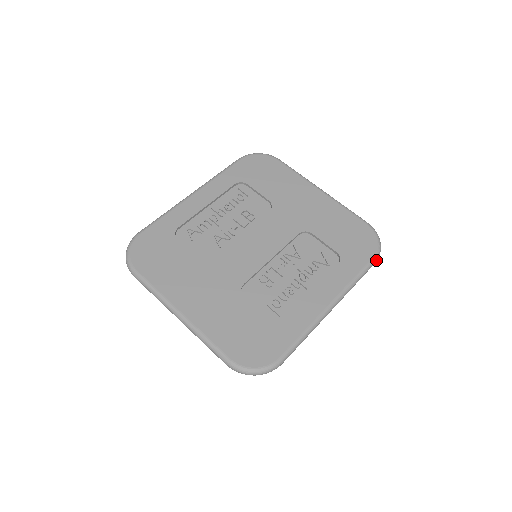
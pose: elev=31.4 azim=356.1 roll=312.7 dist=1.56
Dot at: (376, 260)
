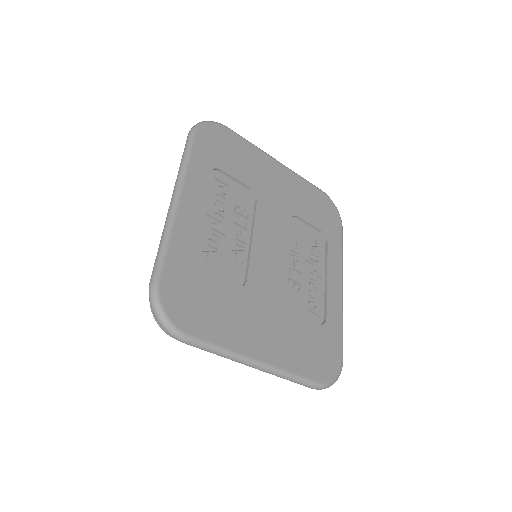
Dot at: (342, 228)
